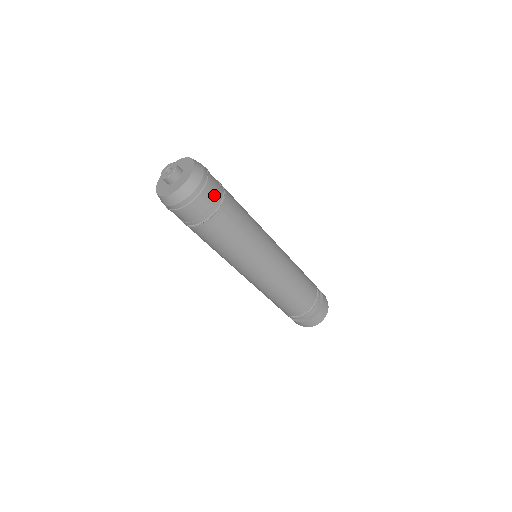
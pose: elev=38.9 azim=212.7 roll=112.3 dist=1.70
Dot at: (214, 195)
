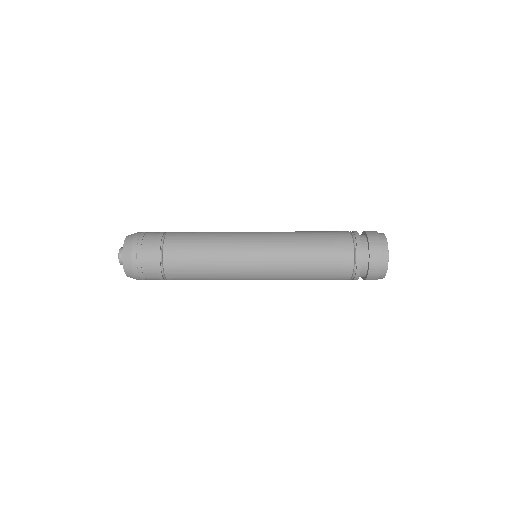
Dot at: (151, 256)
